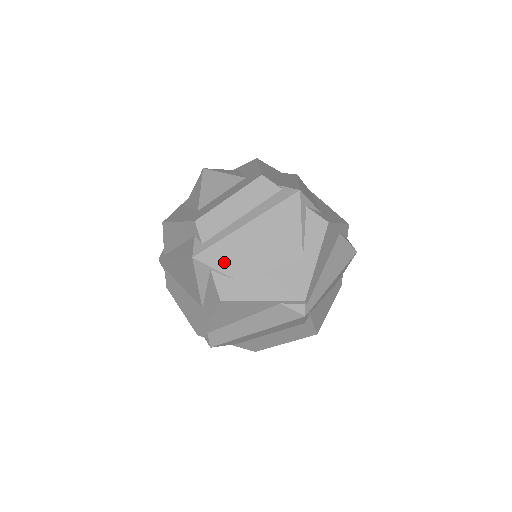
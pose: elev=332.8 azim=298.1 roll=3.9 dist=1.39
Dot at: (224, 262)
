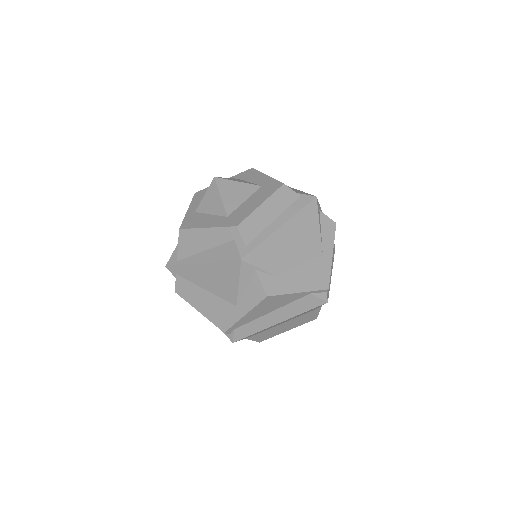
Dot at: (266, 262)
